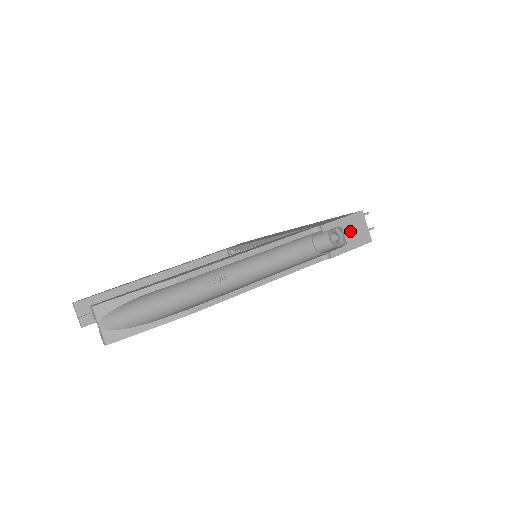
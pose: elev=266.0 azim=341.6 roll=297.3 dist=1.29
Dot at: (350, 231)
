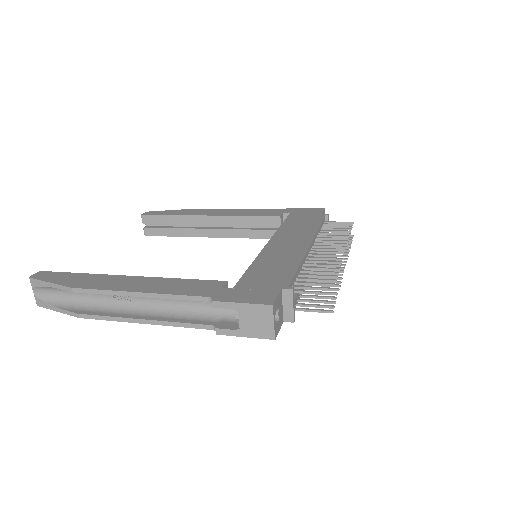
Dot at: (248, 319)
